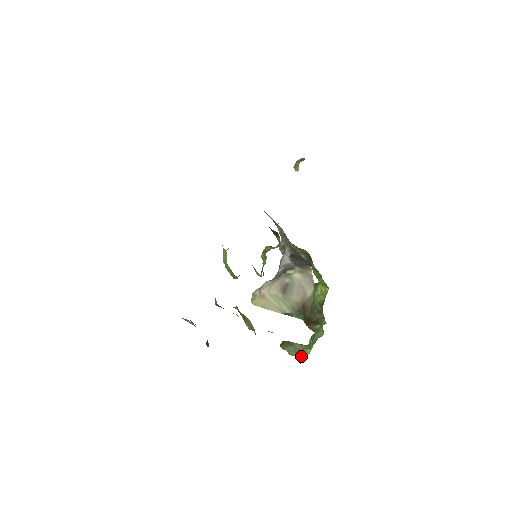
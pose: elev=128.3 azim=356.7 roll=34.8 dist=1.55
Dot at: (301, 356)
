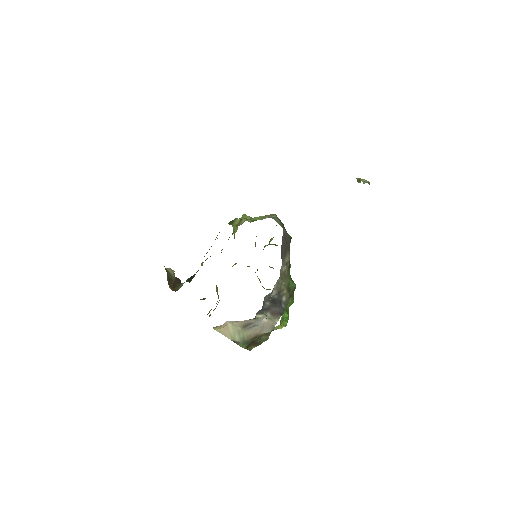
Dot at: occluded
